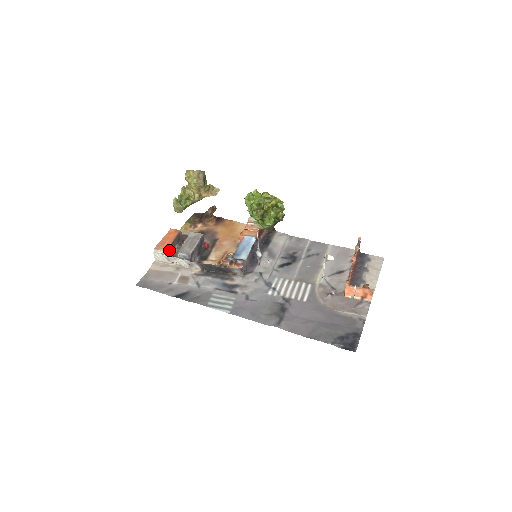
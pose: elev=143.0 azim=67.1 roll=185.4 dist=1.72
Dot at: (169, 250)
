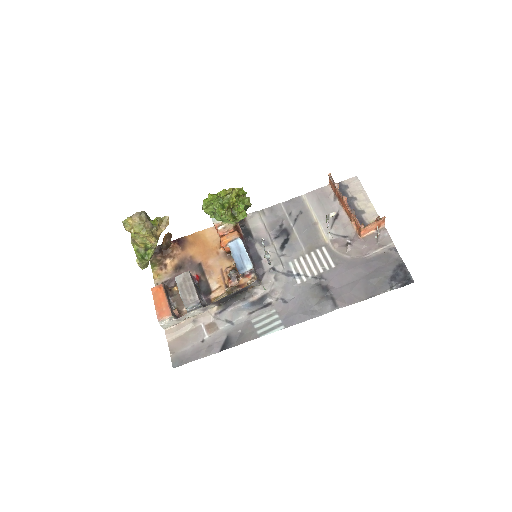
Dot at: (171, 311)
